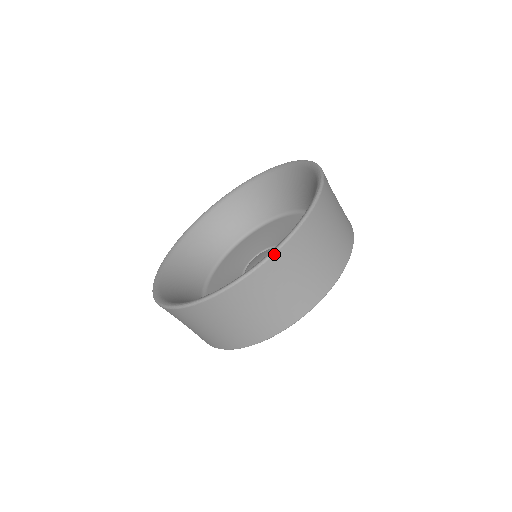
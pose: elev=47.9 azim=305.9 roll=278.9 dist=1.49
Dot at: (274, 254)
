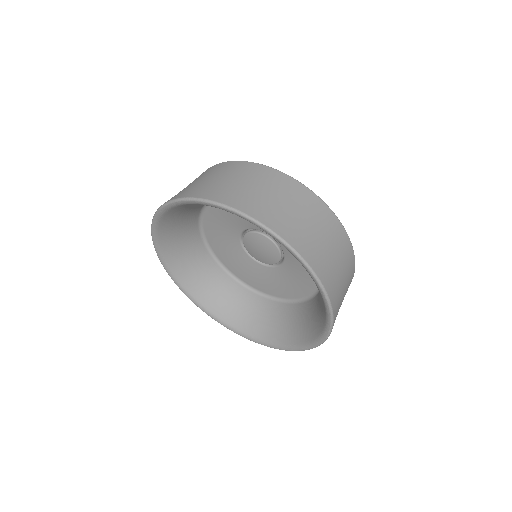
Dot at: occluded
